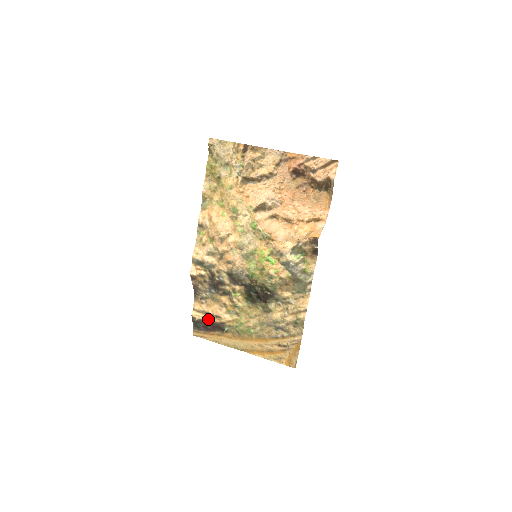
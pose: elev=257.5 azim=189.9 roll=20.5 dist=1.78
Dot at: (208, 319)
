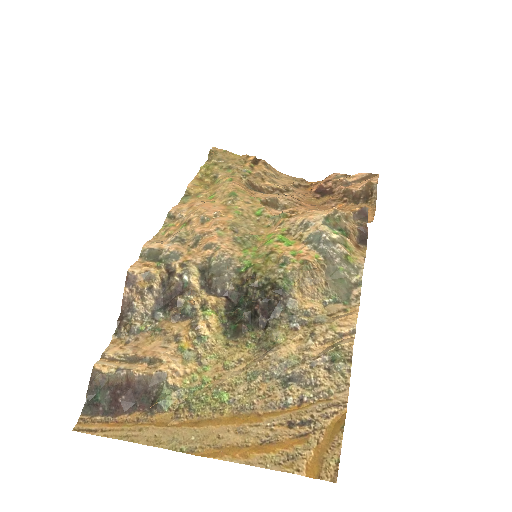
Dot at: (129, 368)
